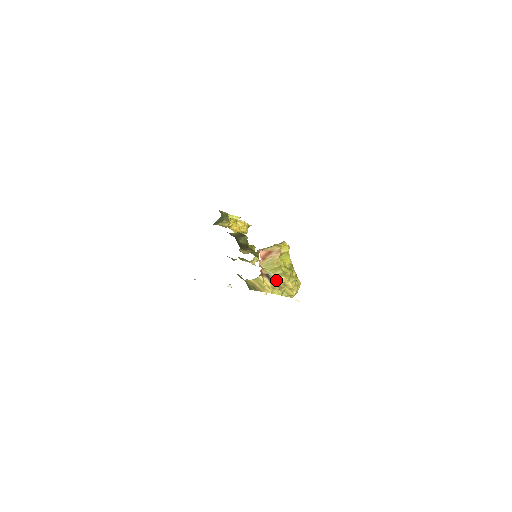
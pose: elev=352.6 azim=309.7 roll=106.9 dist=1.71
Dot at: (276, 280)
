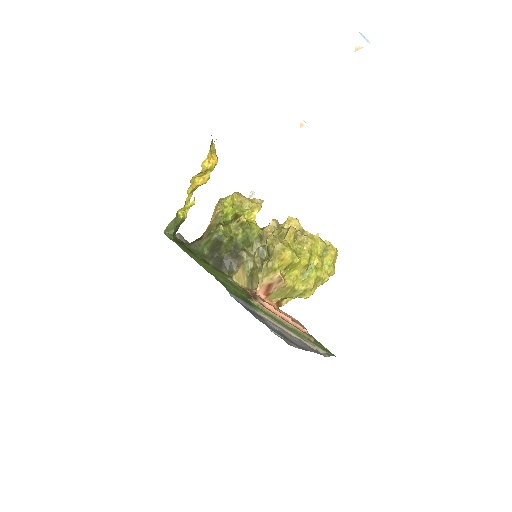
Dot at: (300, 297)
